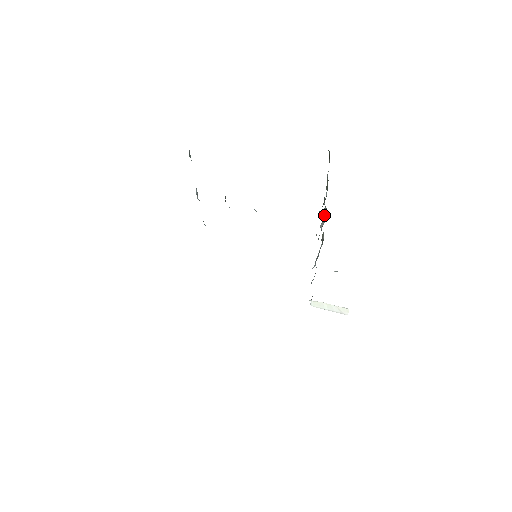
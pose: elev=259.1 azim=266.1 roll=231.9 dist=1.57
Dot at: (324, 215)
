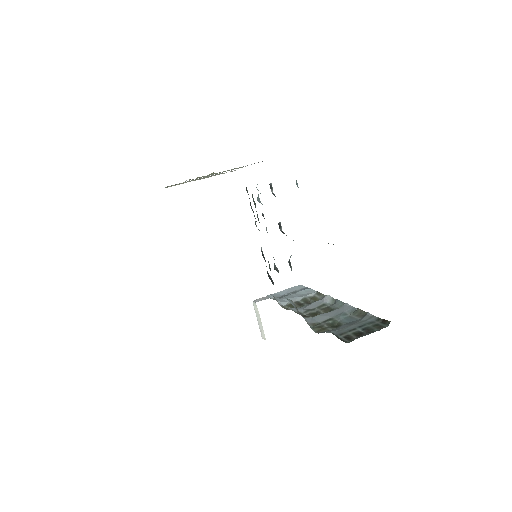
Dot at: (336, 302)
